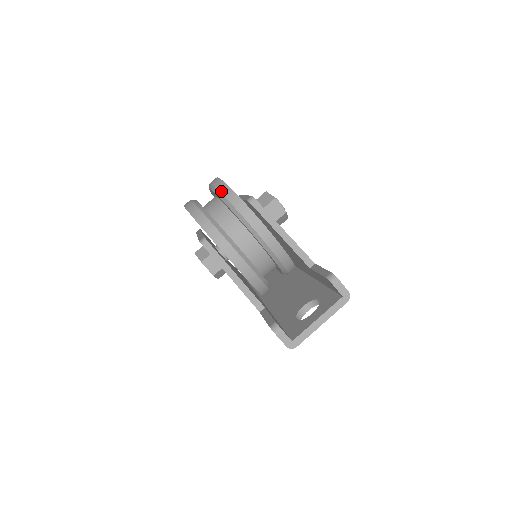
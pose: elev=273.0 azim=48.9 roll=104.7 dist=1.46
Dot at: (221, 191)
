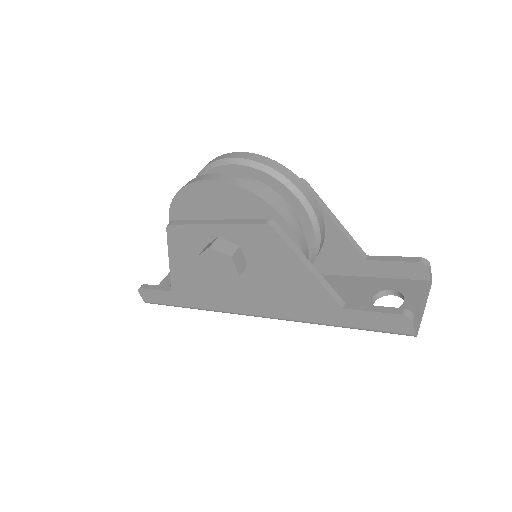
Dot at: (272, 166)
